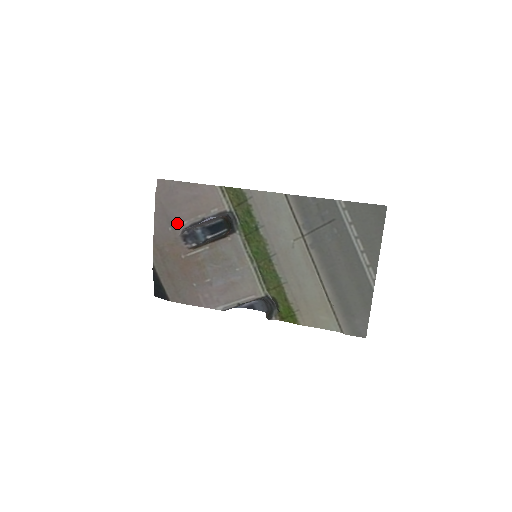
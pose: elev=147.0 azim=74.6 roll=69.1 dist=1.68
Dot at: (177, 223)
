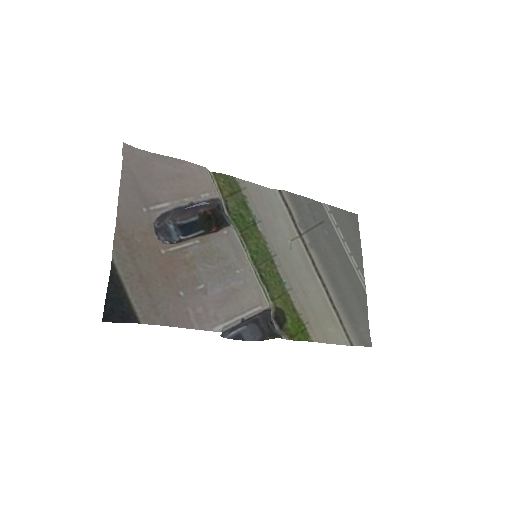
Dot at: (155, 203)
